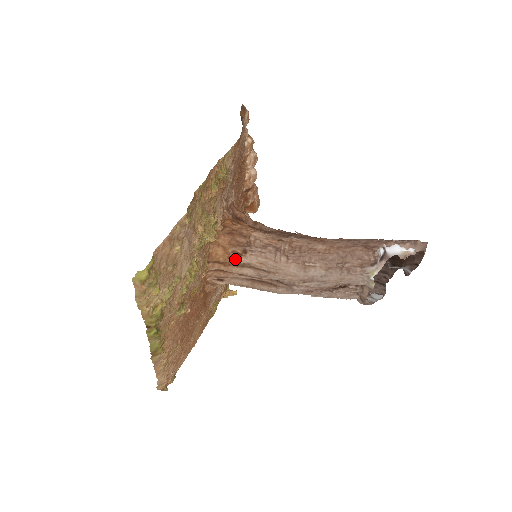
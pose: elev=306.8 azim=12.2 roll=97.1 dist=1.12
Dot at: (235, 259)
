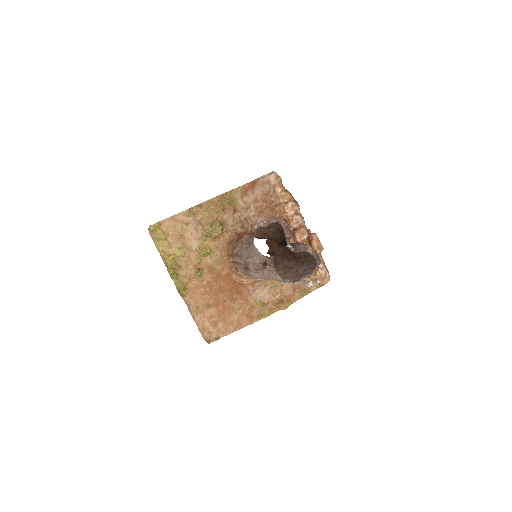
Dot at: (233, 251)
